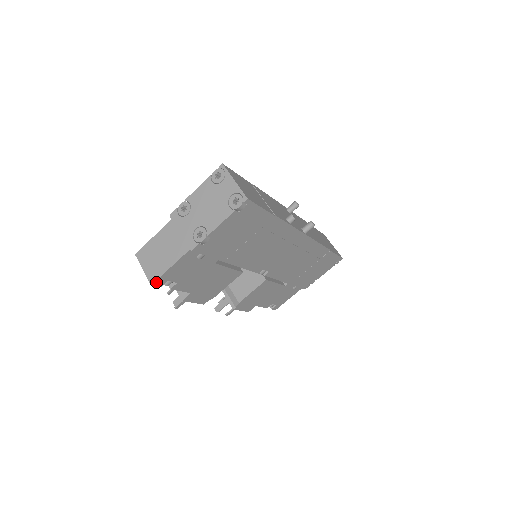
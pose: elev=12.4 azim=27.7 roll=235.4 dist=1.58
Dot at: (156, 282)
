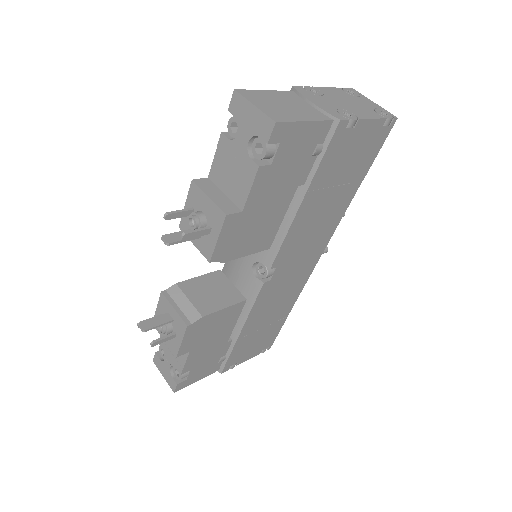
Dot at: (280, 125)
